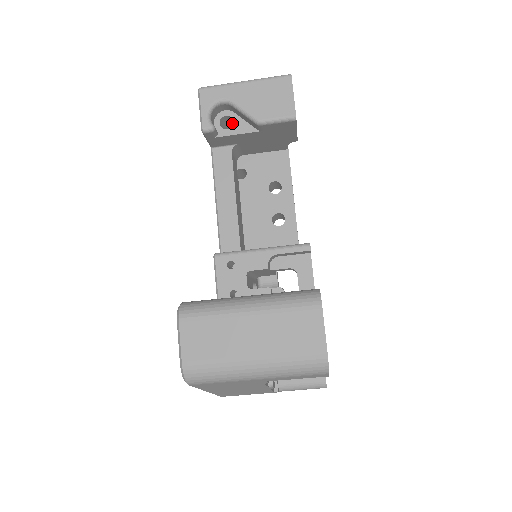
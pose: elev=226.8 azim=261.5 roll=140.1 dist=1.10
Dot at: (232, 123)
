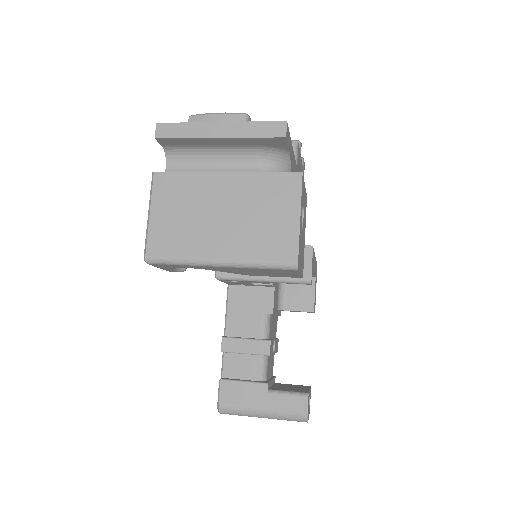
Dot at: occluded
